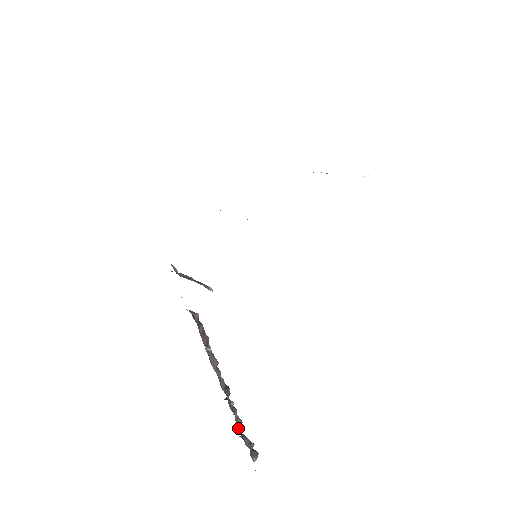
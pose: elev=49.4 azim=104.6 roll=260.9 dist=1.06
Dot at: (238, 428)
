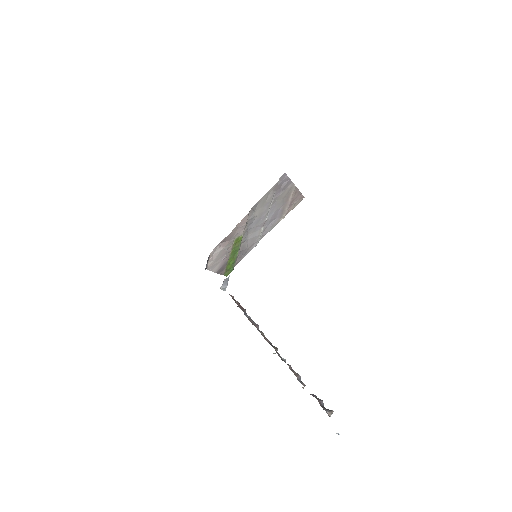
Dot at: occluded
